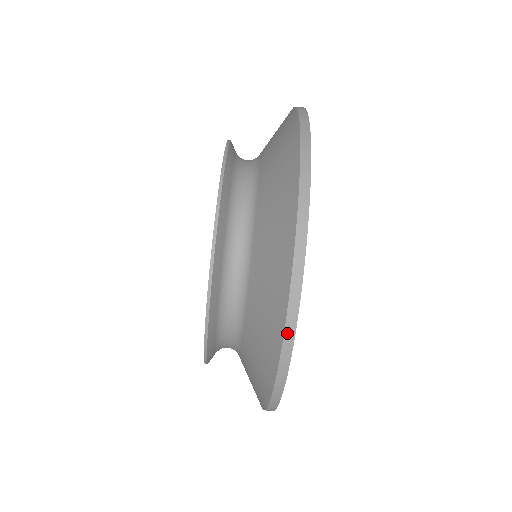
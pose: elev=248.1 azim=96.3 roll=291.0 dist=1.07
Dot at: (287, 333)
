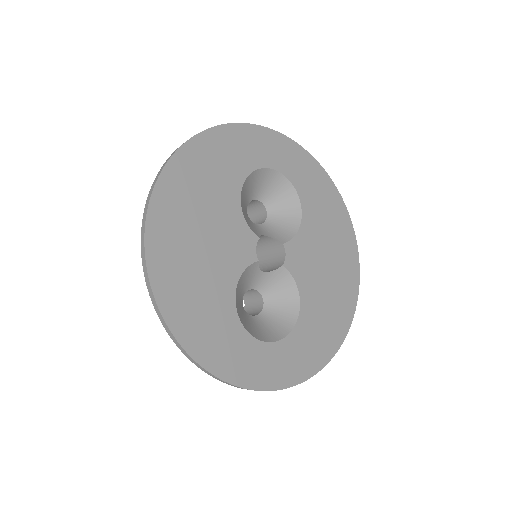
Dot at: occluded
